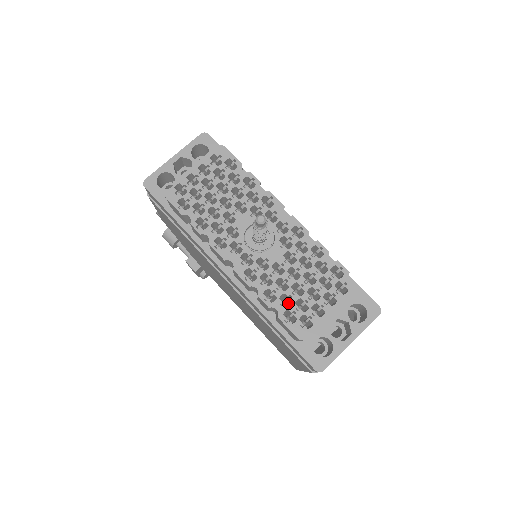
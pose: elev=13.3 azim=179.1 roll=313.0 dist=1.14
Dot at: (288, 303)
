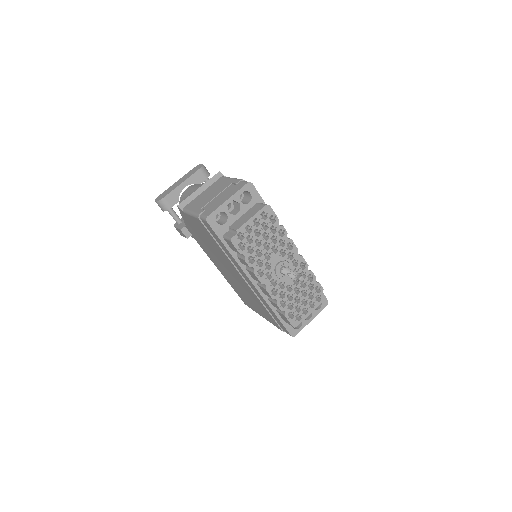
Dot at: occluded
